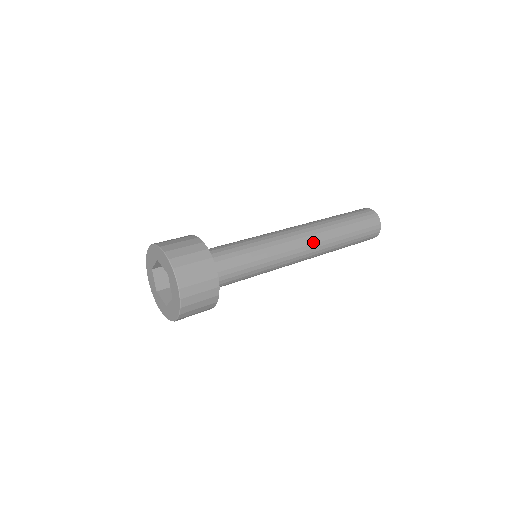
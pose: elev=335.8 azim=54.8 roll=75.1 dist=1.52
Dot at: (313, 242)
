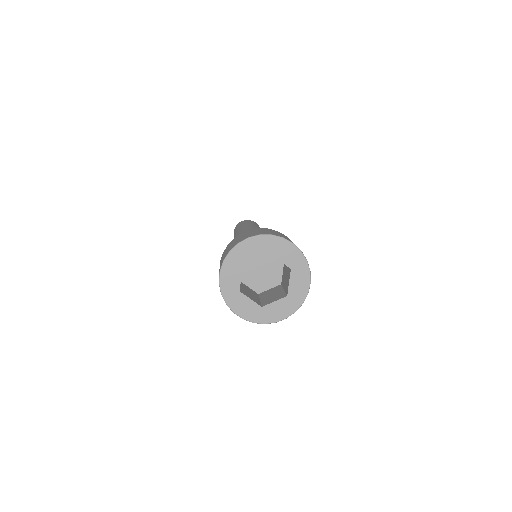
Dot at: occluded
